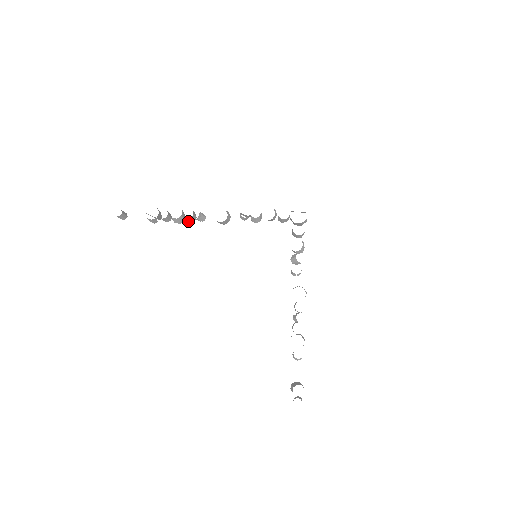
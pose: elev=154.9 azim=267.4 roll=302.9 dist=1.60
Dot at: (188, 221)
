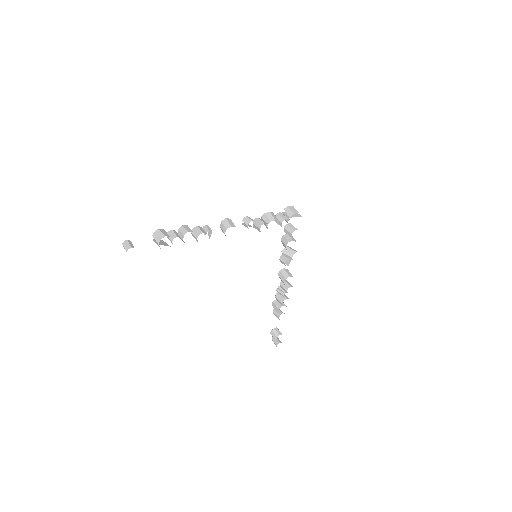
Dot at: occluded
